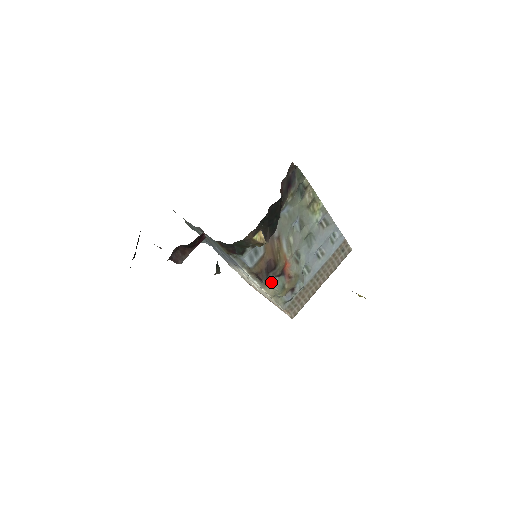
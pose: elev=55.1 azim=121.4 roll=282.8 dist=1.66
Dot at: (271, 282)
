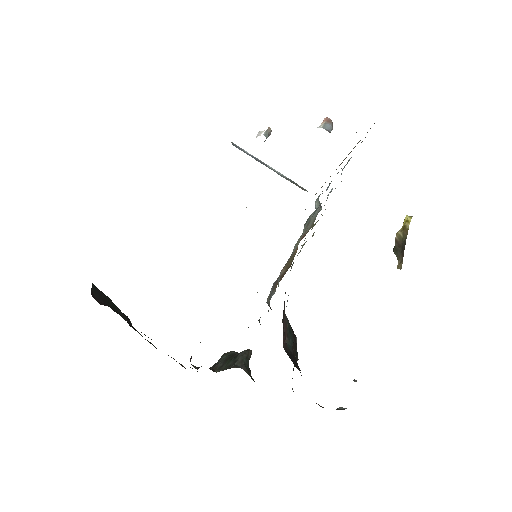
Dot at: occluded
